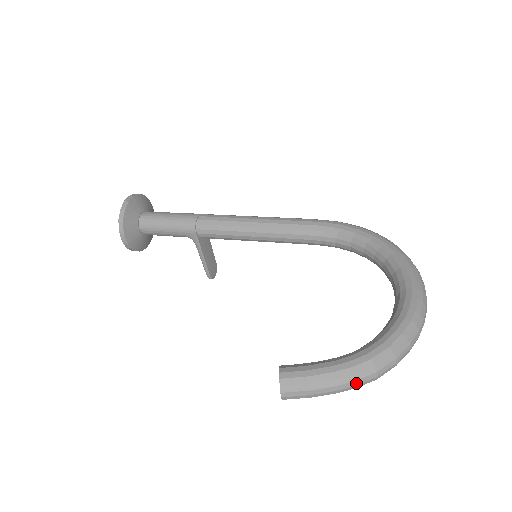
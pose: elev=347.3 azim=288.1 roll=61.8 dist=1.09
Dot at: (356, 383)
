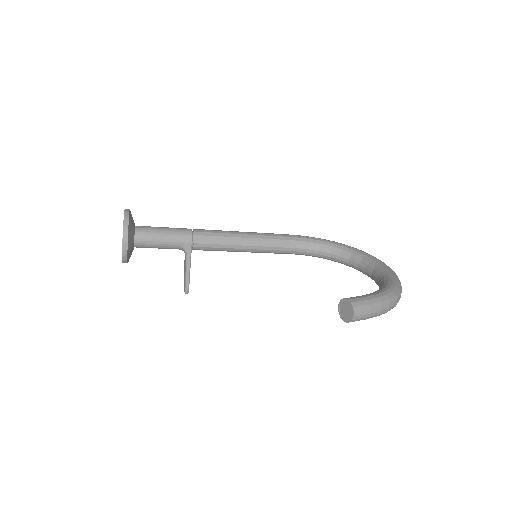
Dot at: (390, 305)
